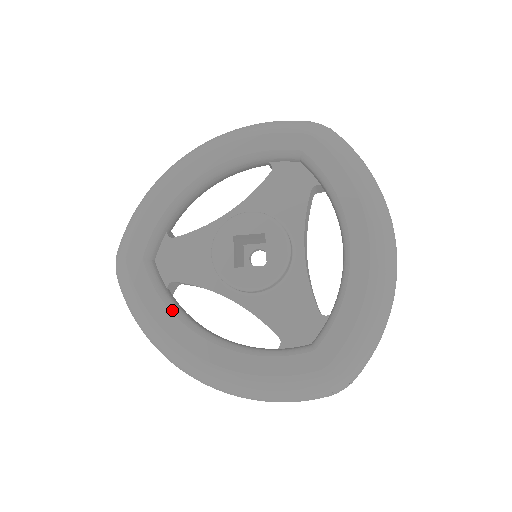
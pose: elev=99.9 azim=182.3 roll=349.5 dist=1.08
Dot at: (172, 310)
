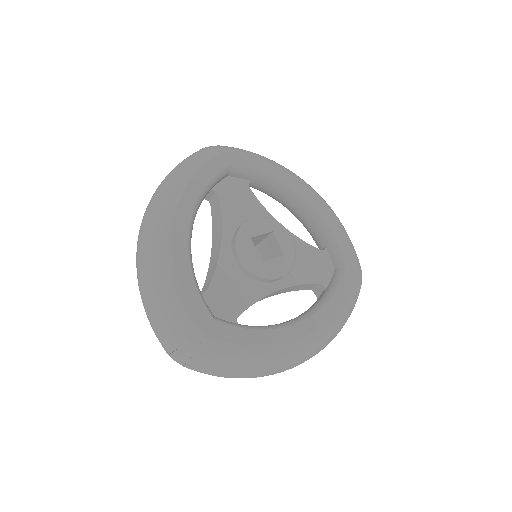
Dot at: (201, 197)
